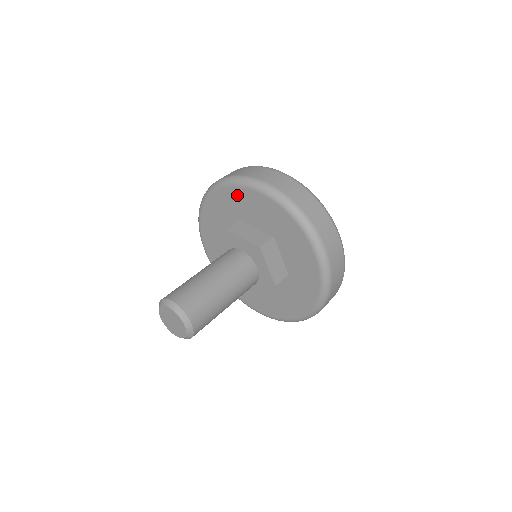
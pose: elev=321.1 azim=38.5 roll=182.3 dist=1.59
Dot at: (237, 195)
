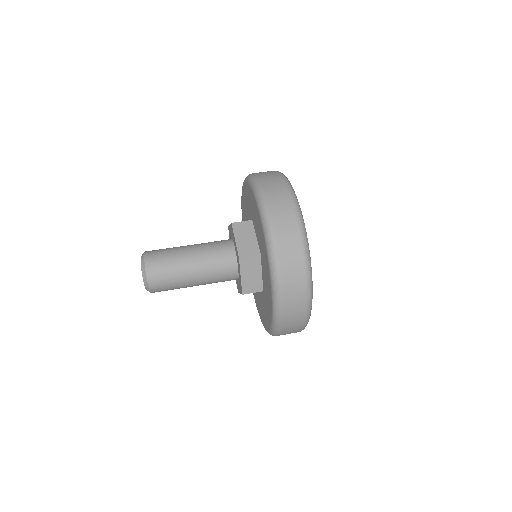
Dot at: (243, 200)
